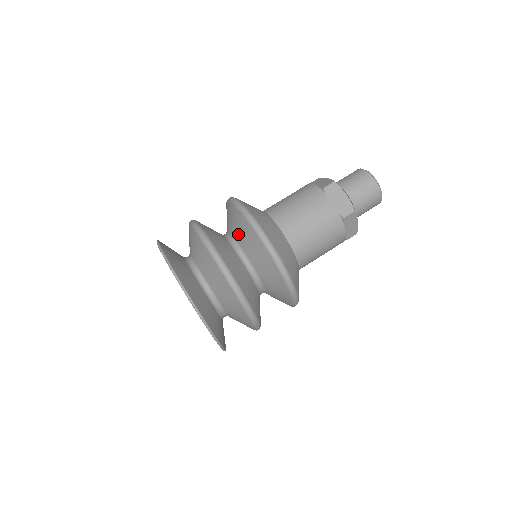
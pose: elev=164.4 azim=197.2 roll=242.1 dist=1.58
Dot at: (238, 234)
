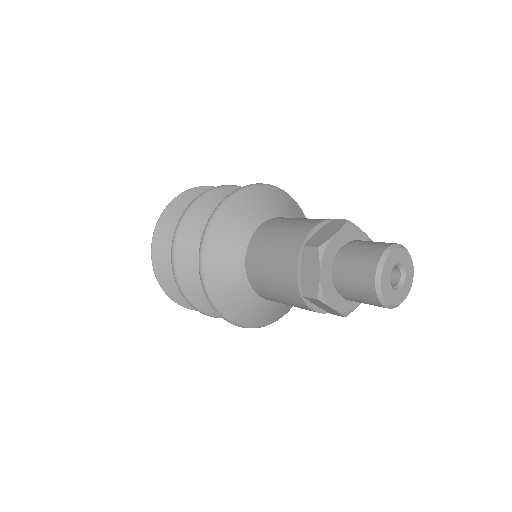
Dot at: occluded
